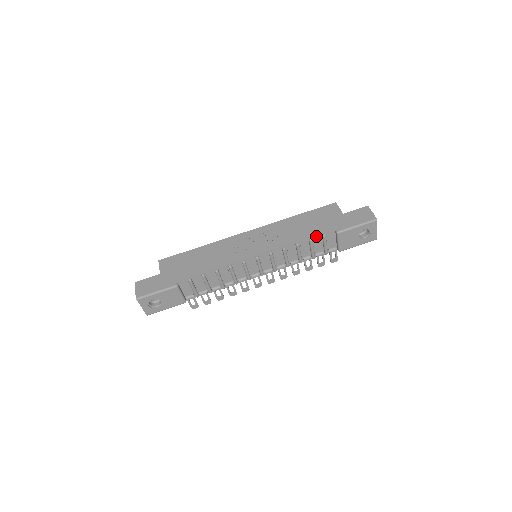
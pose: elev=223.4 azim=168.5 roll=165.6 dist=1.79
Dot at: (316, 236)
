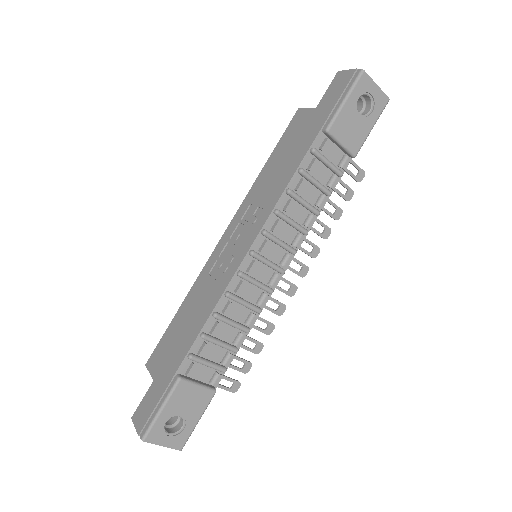
Dot at: (303, 160)
